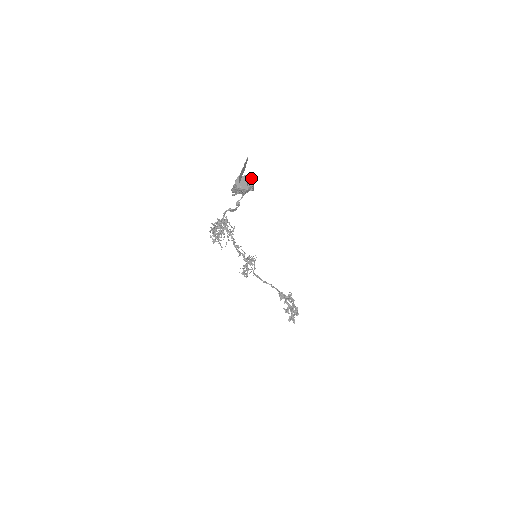
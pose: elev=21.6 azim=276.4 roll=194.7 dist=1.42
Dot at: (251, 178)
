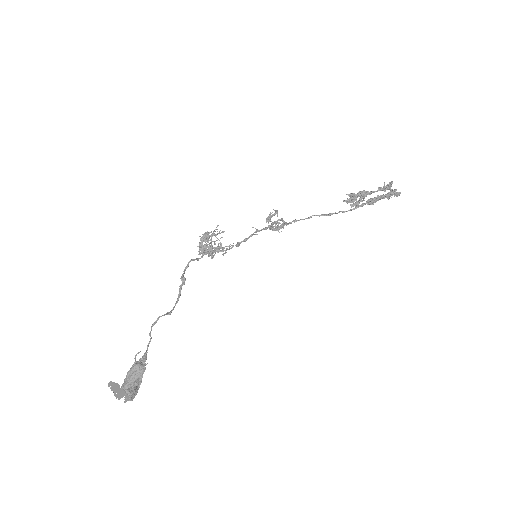
Dot at: (127, 387)
